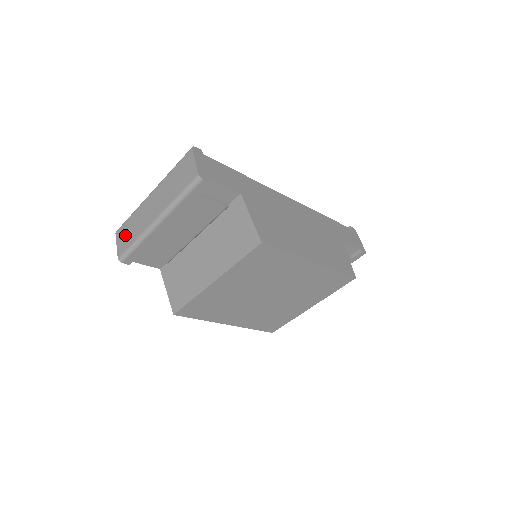
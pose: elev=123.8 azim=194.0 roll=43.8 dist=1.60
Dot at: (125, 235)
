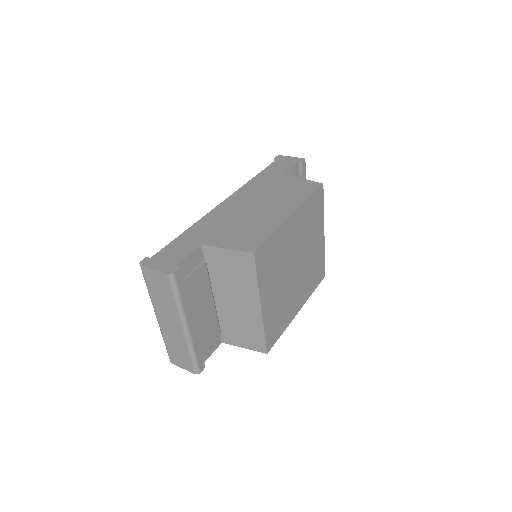
Dot at: (179, 358)
